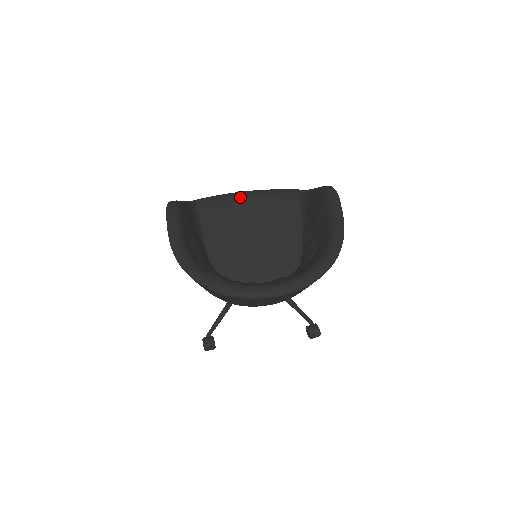
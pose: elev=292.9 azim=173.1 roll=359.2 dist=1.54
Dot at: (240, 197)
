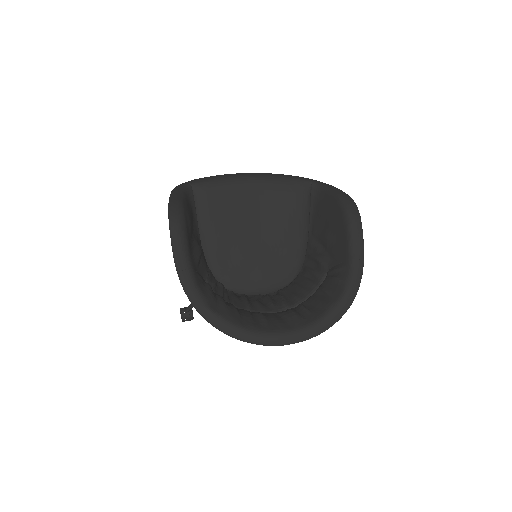
Dot at: (244, 184)
